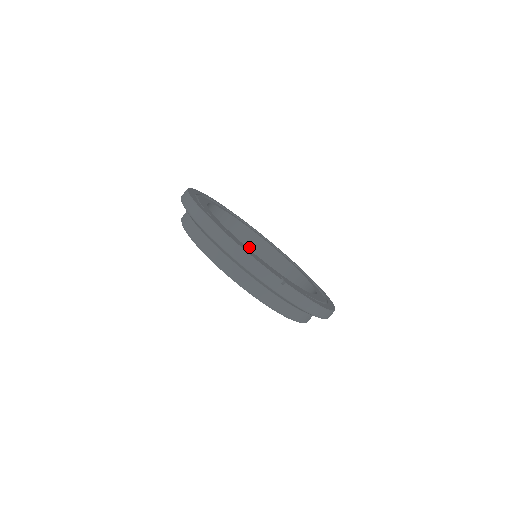
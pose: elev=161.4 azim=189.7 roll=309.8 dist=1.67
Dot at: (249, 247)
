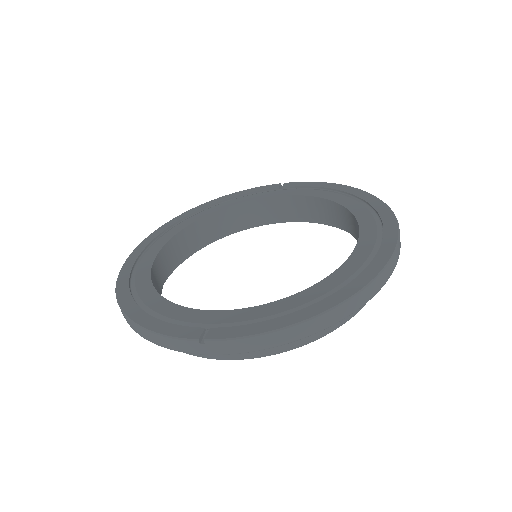
Dot at: (293, 215)
